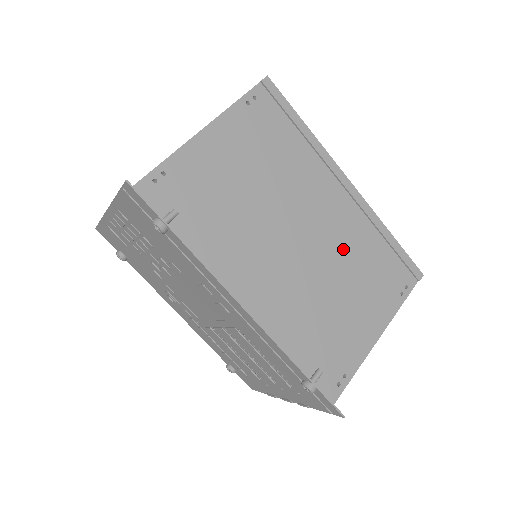
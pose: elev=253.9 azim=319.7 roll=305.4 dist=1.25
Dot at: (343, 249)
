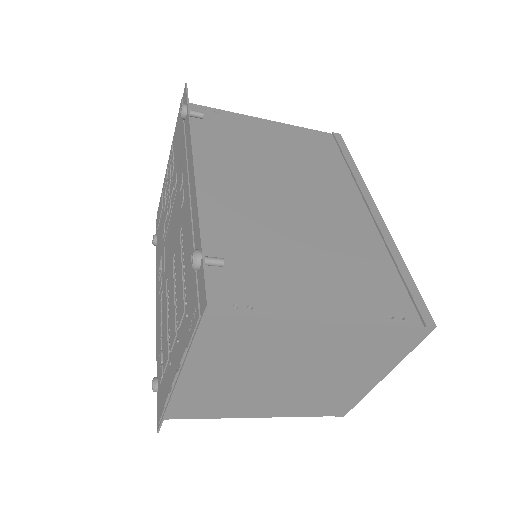
Dot at: (336, 235)
